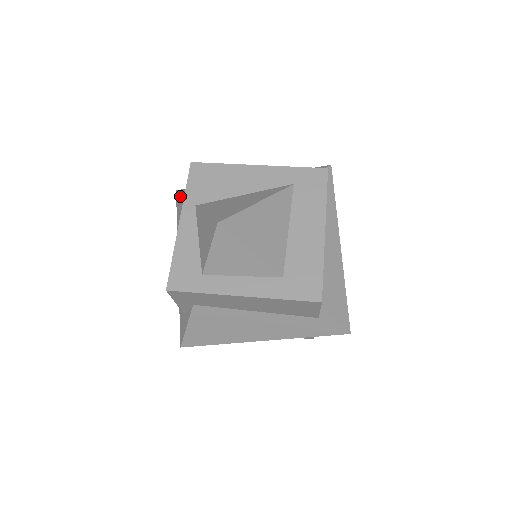
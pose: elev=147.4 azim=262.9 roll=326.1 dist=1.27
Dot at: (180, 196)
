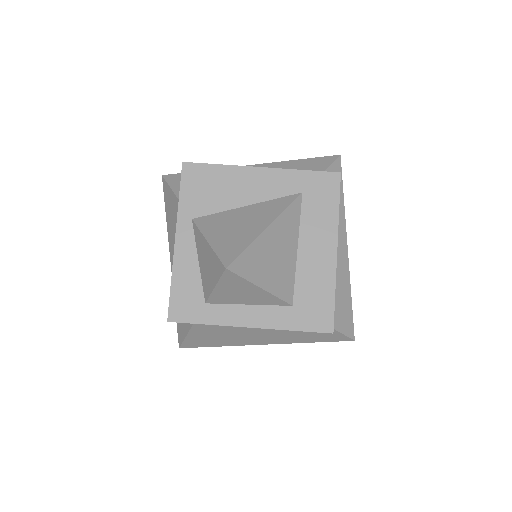
Dot at: (168, 188)
